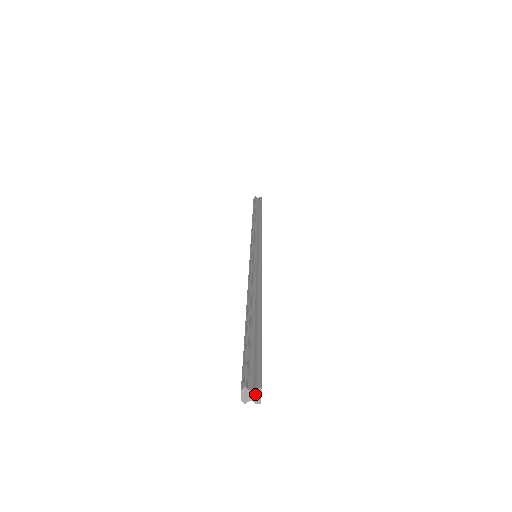
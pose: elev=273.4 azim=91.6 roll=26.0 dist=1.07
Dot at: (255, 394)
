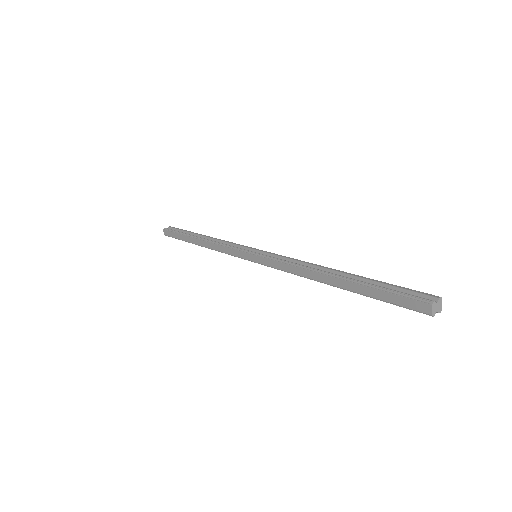
Dot at: (438, 305)
